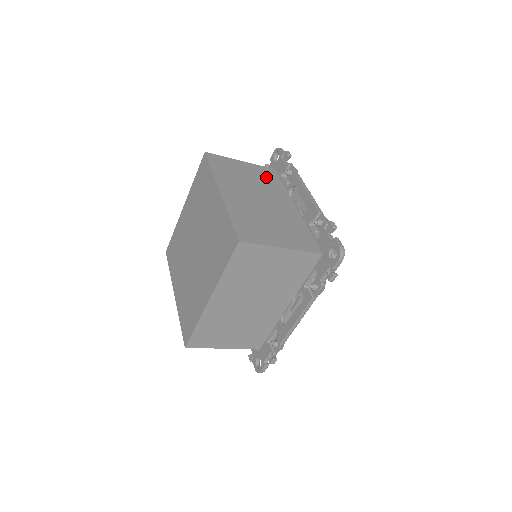
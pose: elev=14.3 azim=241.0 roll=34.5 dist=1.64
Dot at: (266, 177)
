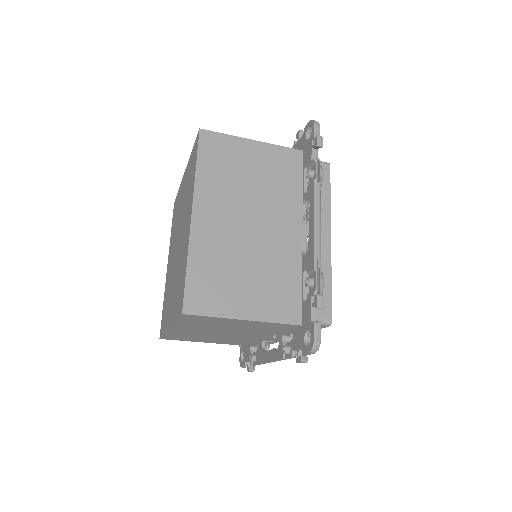
Dot at: occluded
